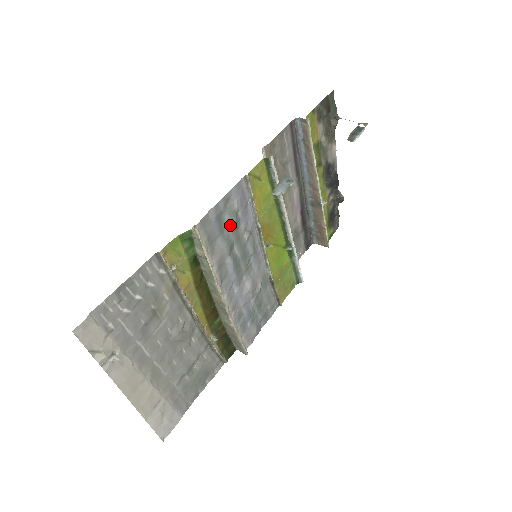
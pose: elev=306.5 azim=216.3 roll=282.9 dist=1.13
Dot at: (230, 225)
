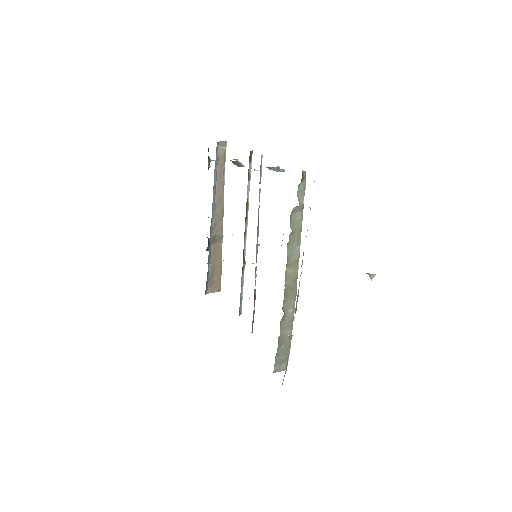
Dot at: occluded
